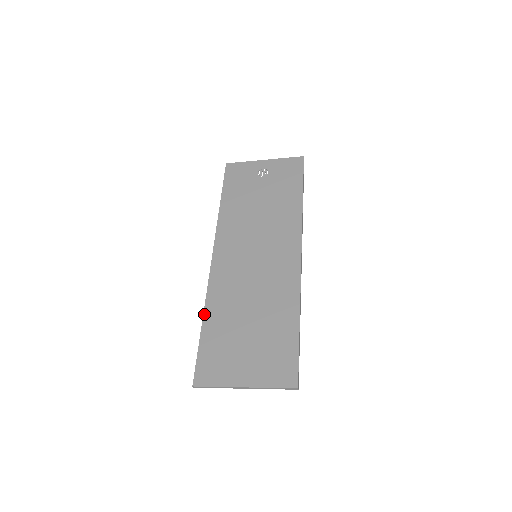
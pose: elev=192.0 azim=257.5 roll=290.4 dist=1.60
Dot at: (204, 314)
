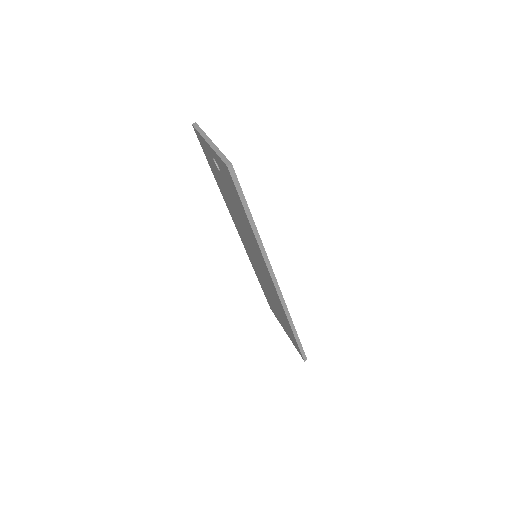
Dot at: (255, 273)
